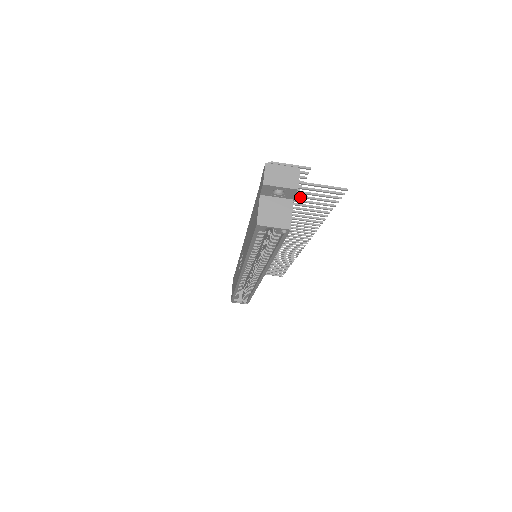
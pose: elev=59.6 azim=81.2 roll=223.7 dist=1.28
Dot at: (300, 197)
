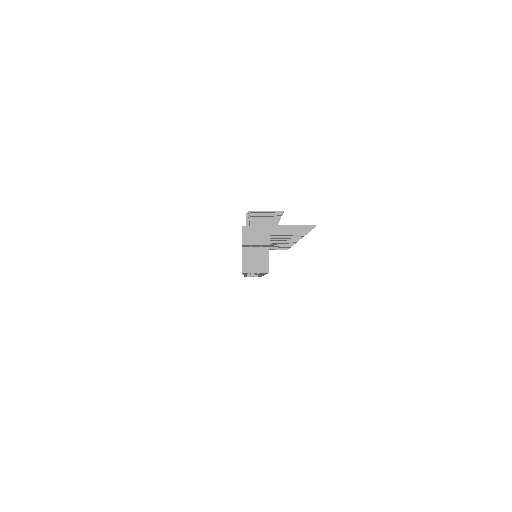
Dot at: occluded
